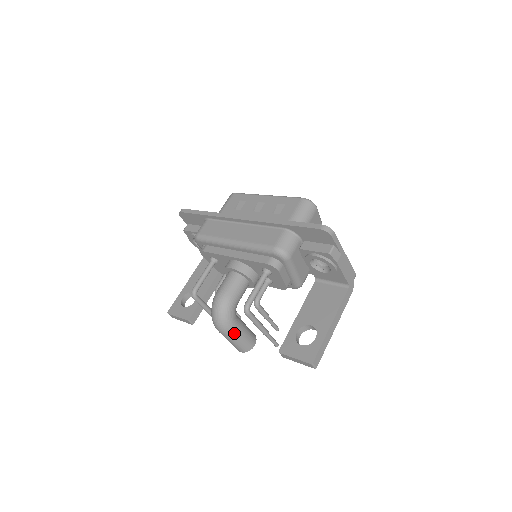
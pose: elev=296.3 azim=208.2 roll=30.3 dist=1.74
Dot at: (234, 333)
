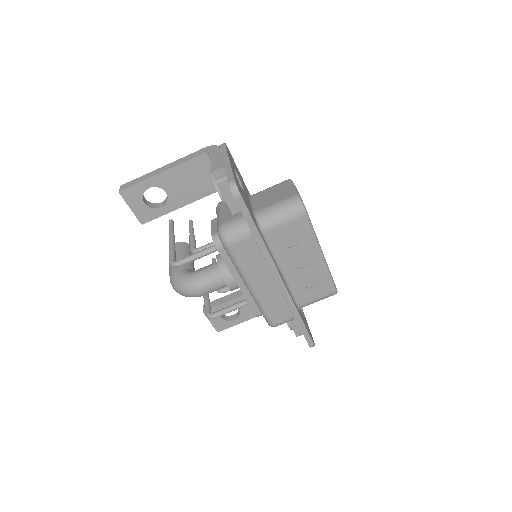
Dot at: occluded
